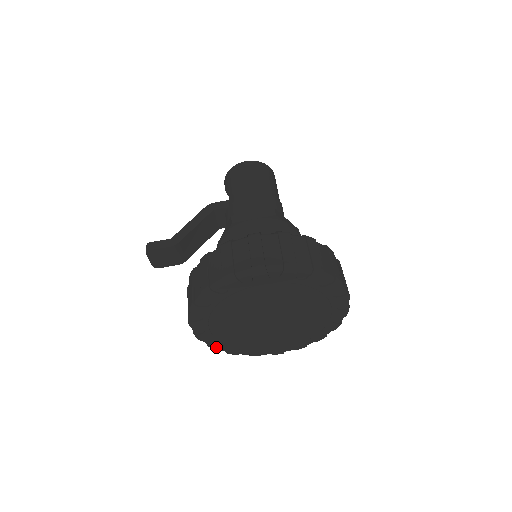
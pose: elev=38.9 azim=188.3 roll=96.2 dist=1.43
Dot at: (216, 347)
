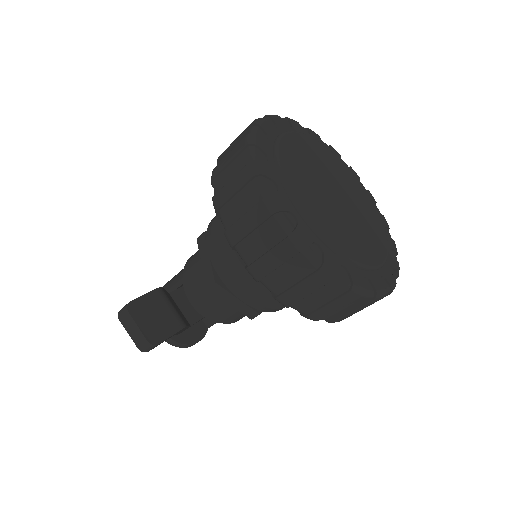
Dot at: (331, 264)
